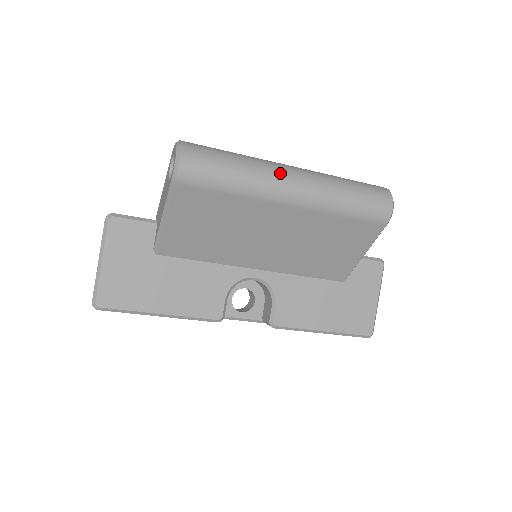
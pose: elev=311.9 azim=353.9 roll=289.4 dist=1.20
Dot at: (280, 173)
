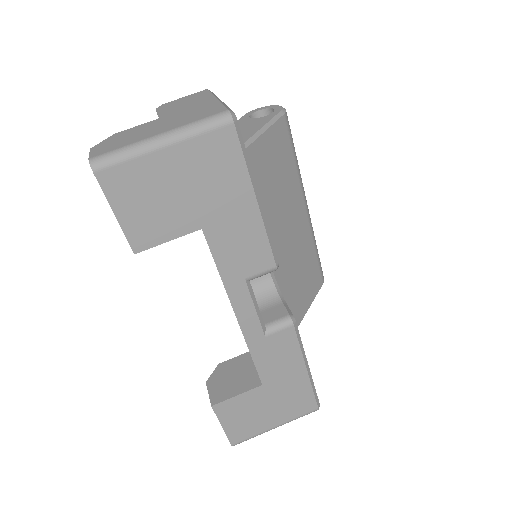
Dot at: occluded
